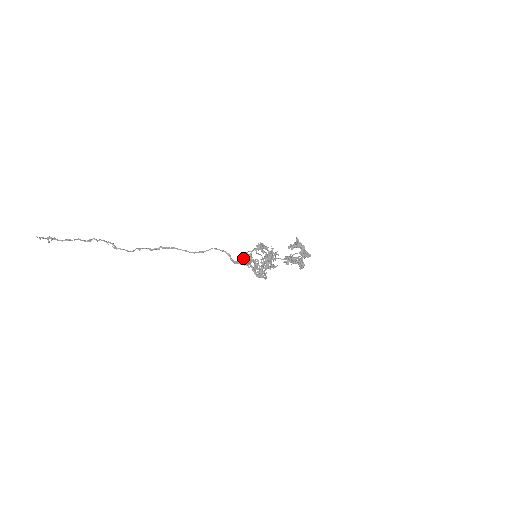
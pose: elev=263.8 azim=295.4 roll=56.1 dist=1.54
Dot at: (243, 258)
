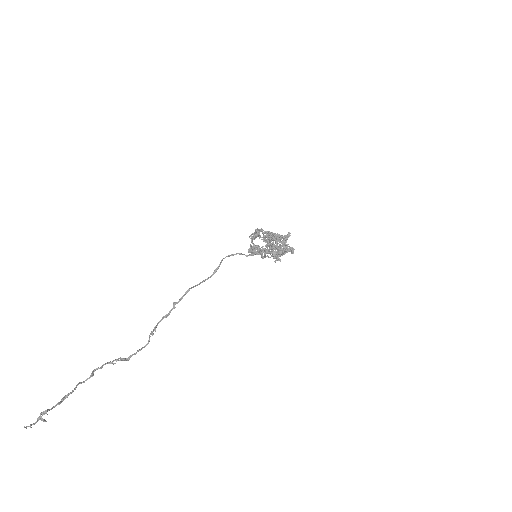
Dot at: occluded
